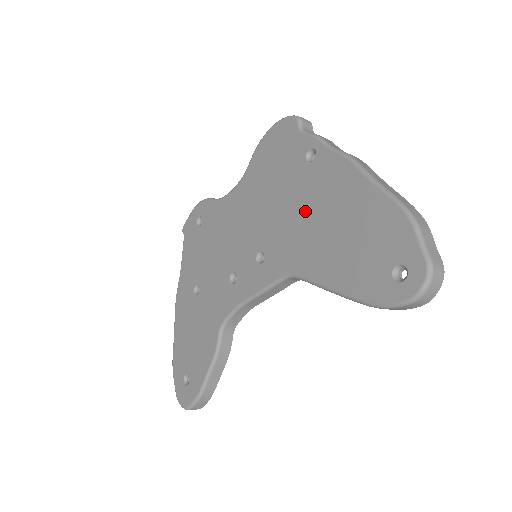
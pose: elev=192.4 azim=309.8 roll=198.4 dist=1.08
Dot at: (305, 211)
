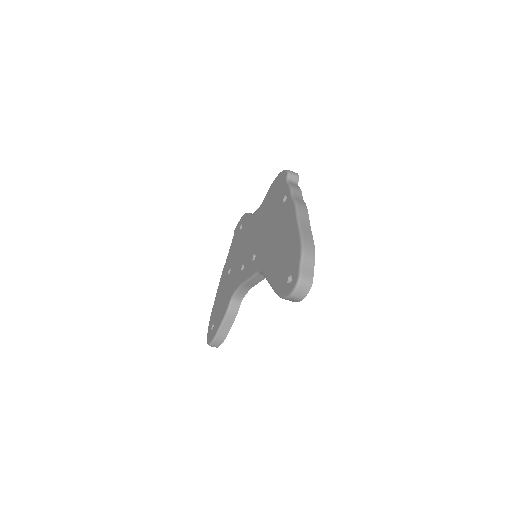
Dot at: (274, 233)
